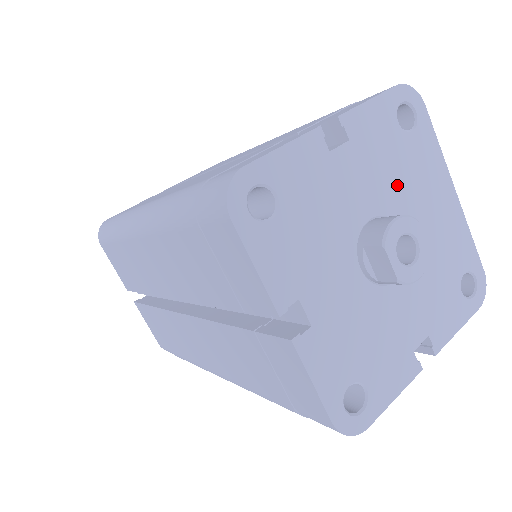
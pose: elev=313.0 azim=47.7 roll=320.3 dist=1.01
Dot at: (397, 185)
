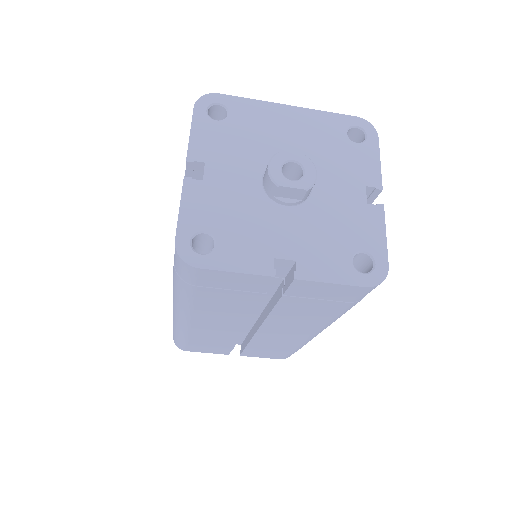
Dot at: (254, 147)
